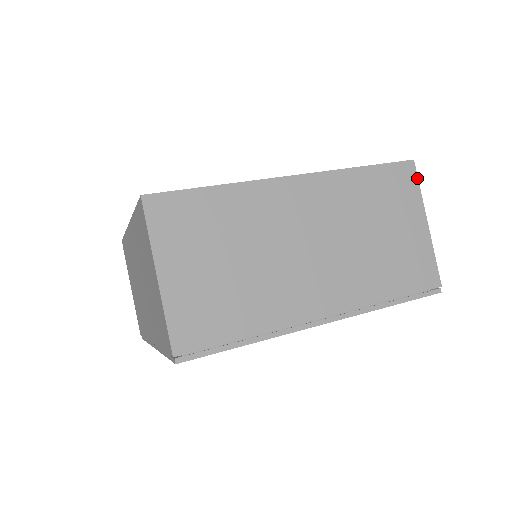
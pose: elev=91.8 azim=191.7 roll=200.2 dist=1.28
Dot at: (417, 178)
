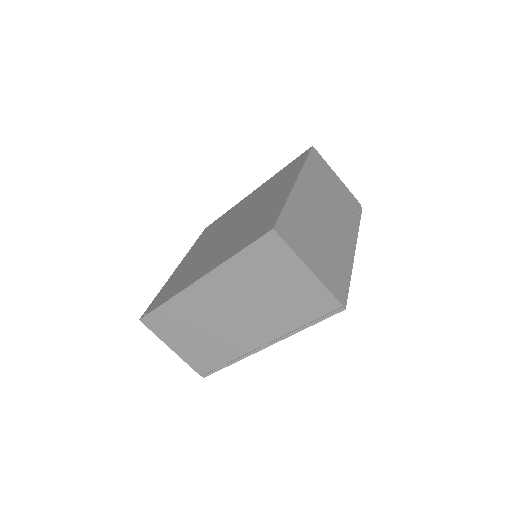
Dot at: (283, 241)
